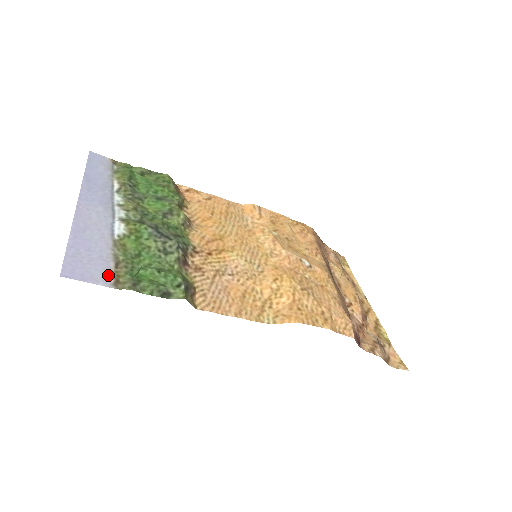
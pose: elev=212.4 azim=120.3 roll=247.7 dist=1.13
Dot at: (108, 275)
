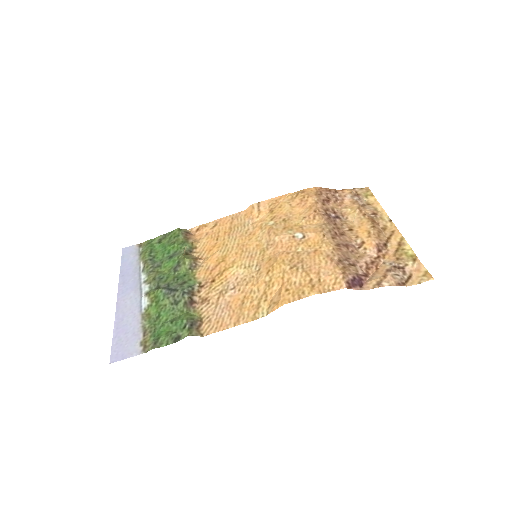
Dot at: (139, 345)
